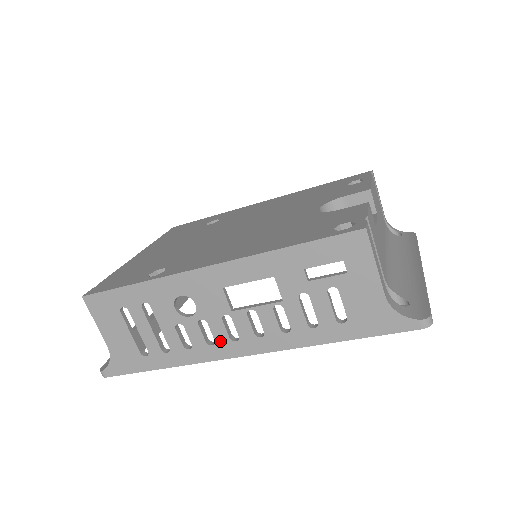
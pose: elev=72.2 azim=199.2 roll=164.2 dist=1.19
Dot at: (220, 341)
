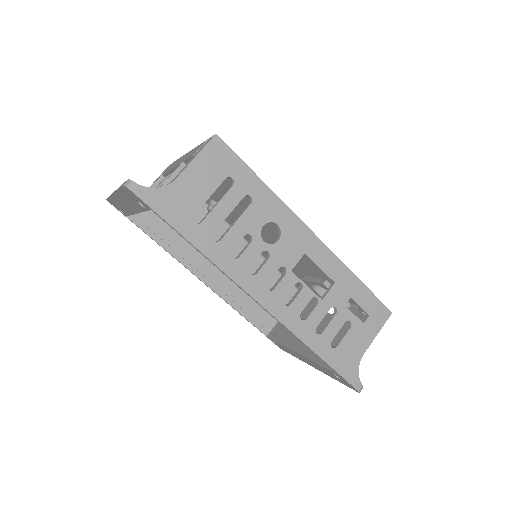
Dot at: (260, 278)
